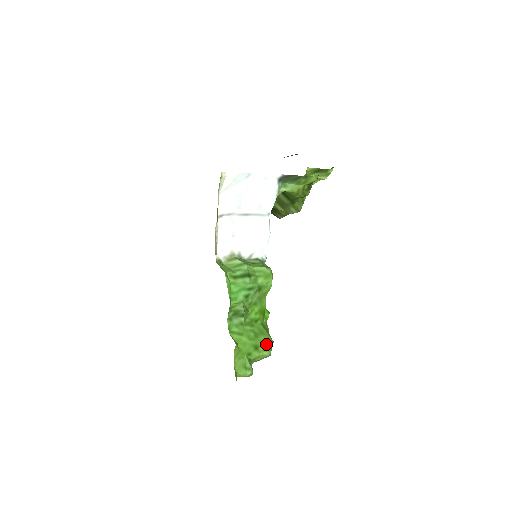
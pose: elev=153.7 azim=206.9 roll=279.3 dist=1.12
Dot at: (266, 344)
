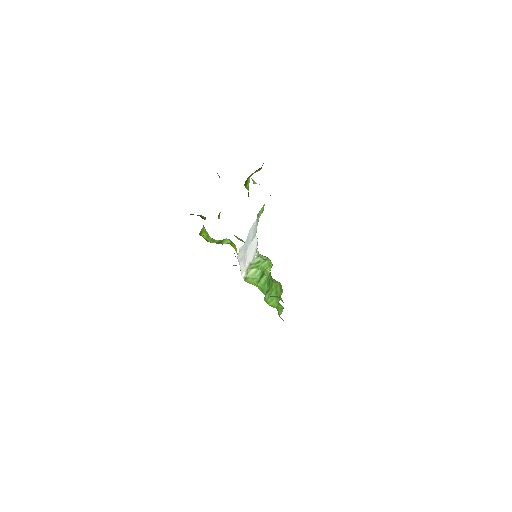
Dot at: (280, 289)
